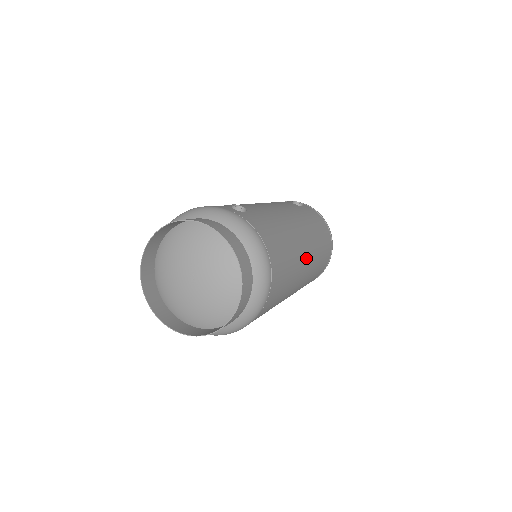
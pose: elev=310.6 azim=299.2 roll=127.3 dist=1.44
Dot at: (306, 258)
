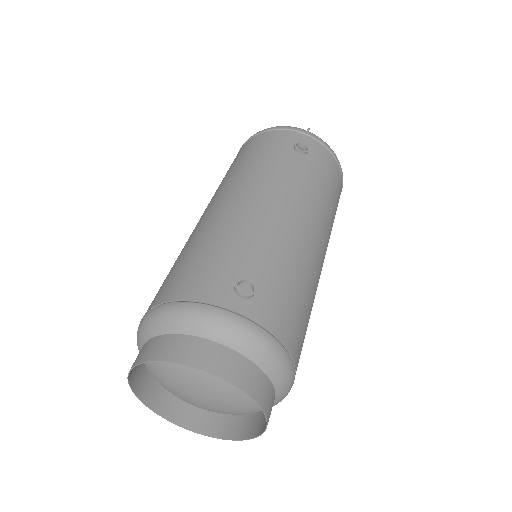
Dot at: (322, 266)
